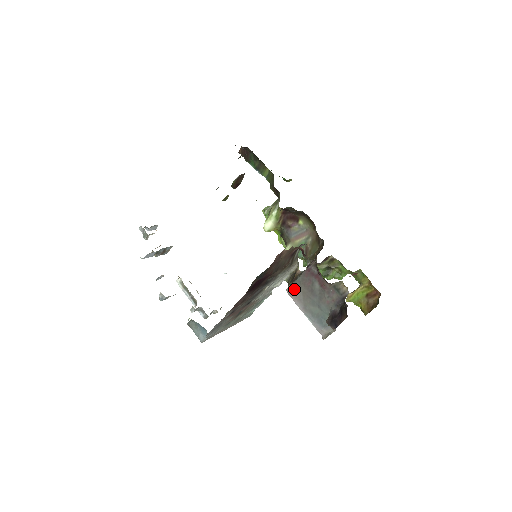
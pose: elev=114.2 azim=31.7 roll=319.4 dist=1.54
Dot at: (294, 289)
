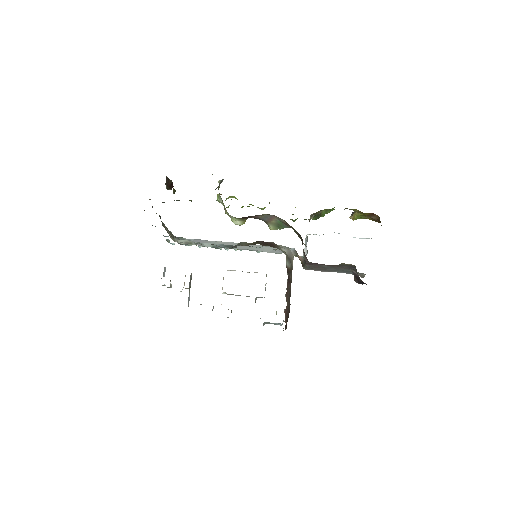
Dot at: (309, 269)
